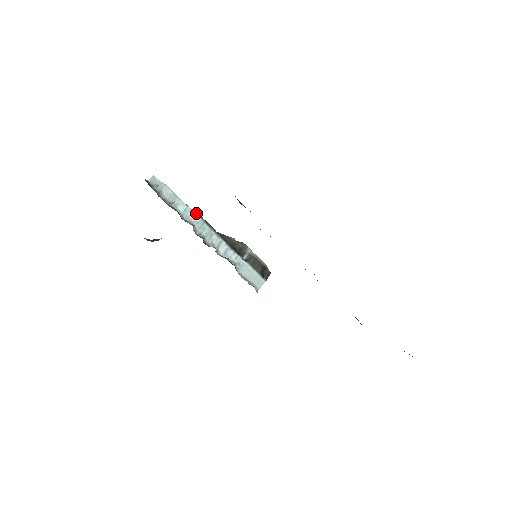
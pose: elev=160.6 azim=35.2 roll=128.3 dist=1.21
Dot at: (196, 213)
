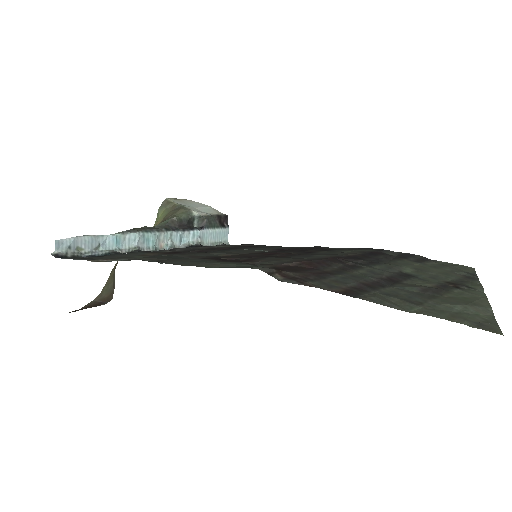
Dot at: (128, 233)
